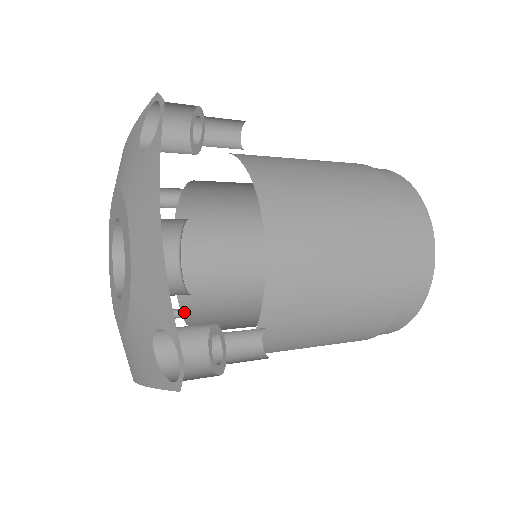
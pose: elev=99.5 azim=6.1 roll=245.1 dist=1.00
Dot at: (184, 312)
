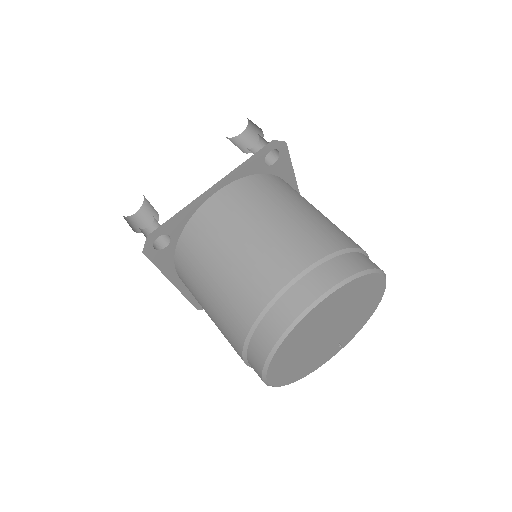
Dot at: occluded
